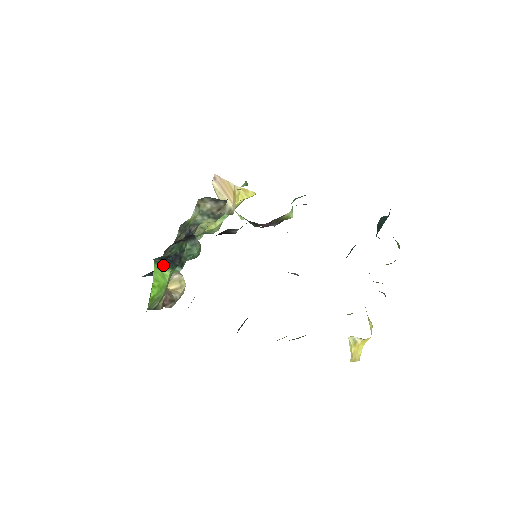
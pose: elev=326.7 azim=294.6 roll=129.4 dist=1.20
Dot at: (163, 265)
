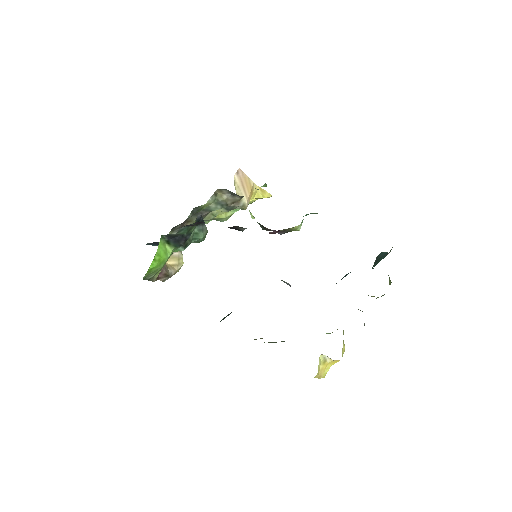
Dot at: (168, 242)
